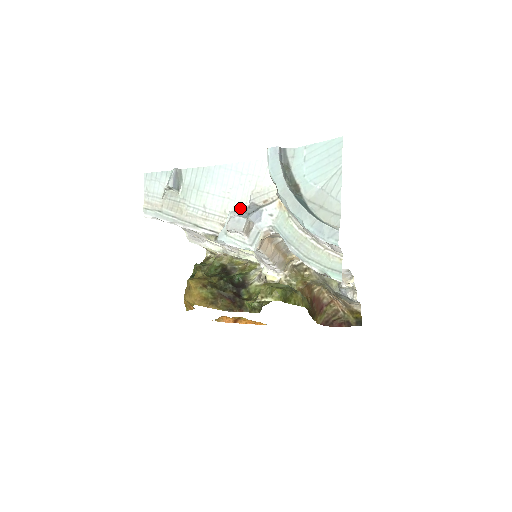
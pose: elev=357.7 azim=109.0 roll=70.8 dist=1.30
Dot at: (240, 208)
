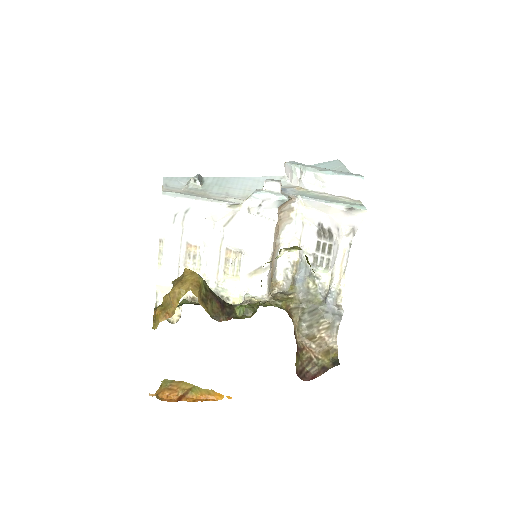
Dot at: occluded
